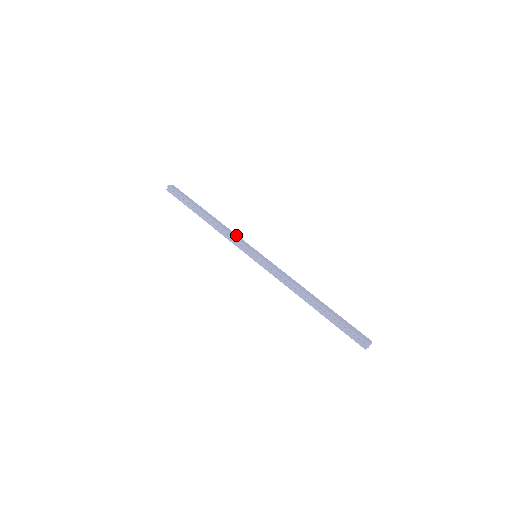
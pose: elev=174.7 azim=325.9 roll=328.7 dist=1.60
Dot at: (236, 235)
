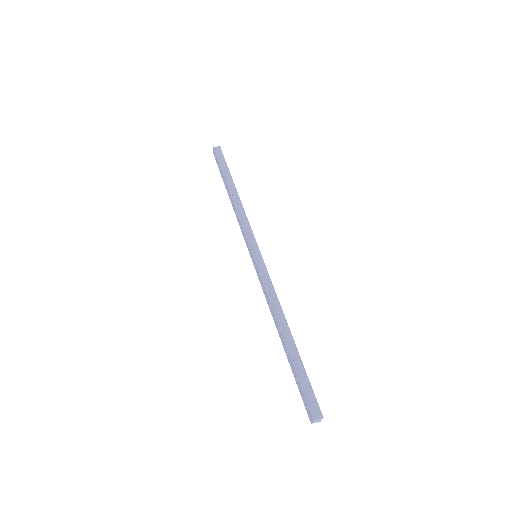
Dot at: occluded
